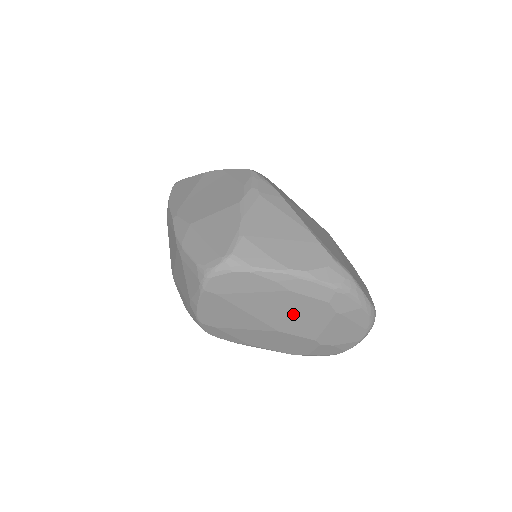
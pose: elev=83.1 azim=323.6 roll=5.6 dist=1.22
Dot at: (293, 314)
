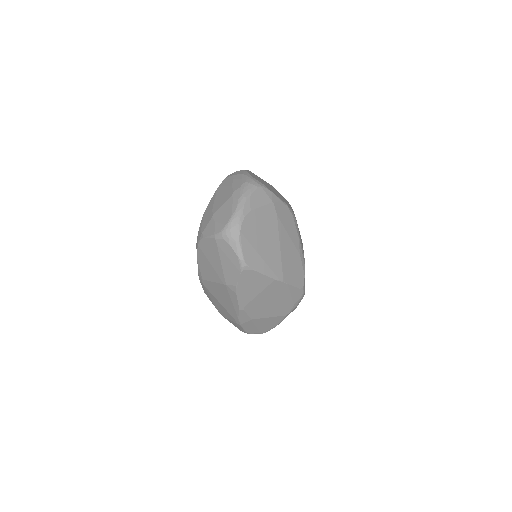
Dot at: occluded
